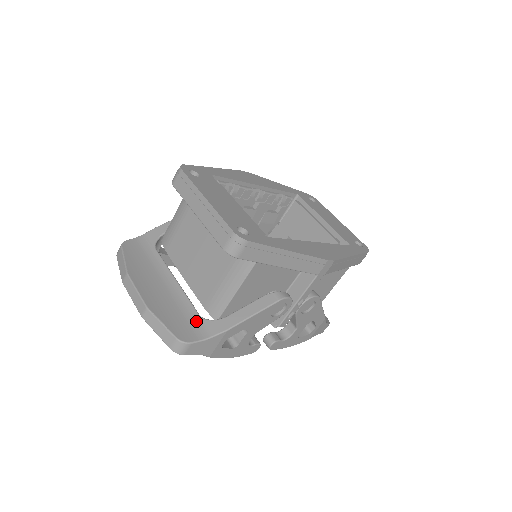
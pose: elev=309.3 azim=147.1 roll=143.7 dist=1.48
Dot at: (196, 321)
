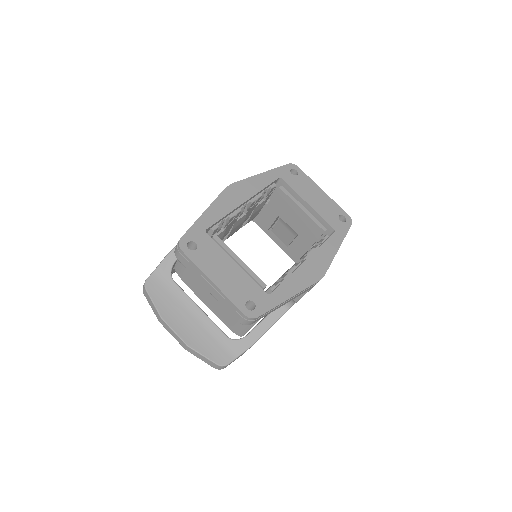
Dot at: (226, 343)
